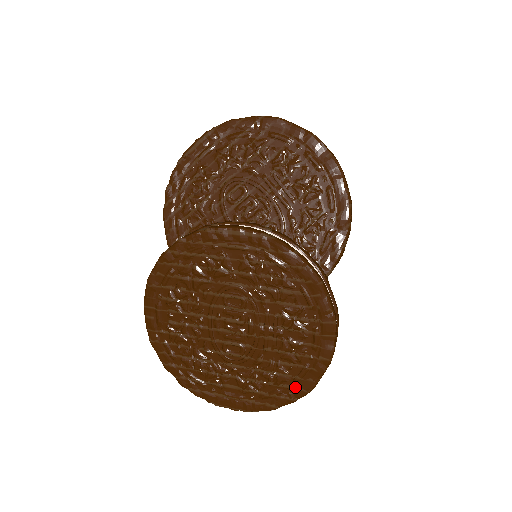
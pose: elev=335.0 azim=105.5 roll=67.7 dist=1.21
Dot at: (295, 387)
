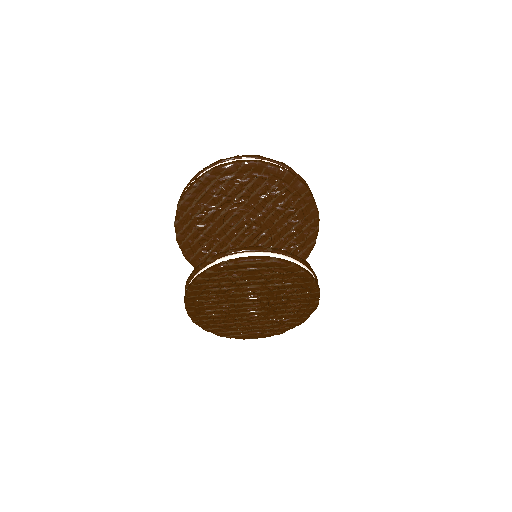
Dot at: (295, 322)
